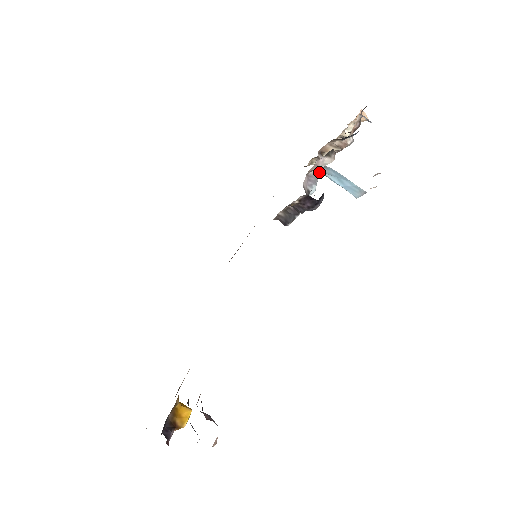
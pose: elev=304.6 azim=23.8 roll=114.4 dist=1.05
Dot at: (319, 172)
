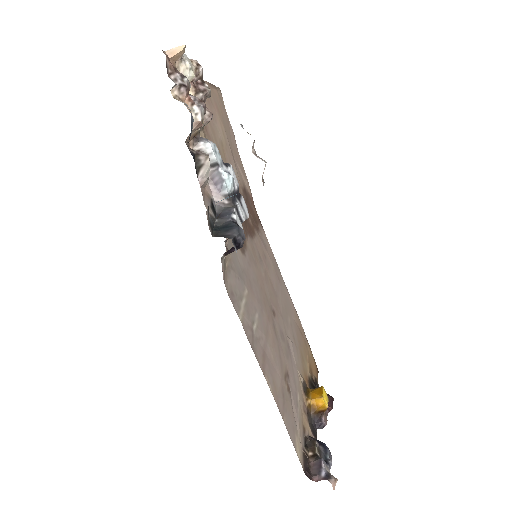
Dot at: (214, 163)
